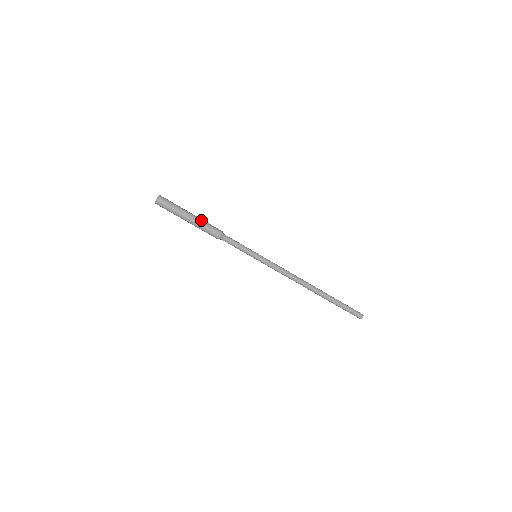
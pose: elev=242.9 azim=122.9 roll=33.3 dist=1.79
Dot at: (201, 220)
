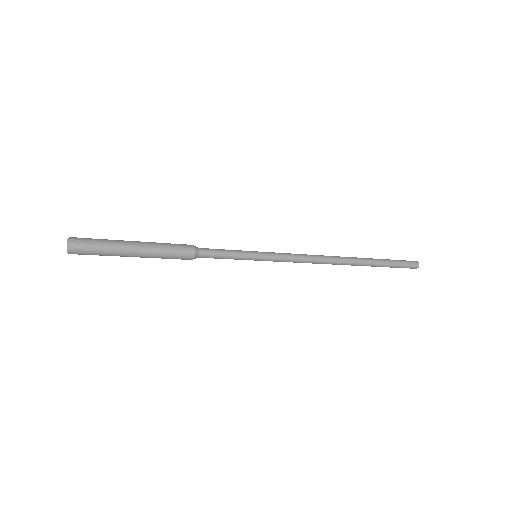
Dot at: (153, 256)
